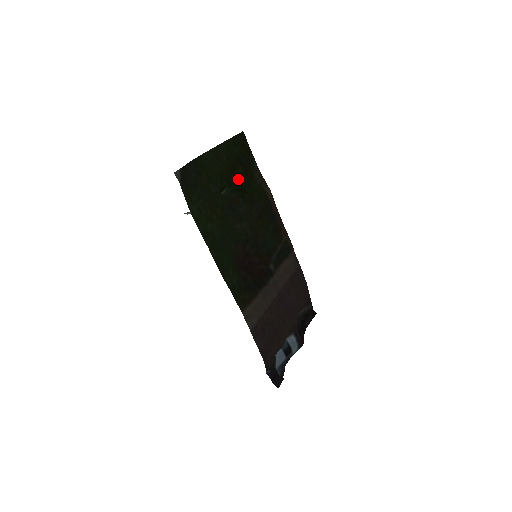
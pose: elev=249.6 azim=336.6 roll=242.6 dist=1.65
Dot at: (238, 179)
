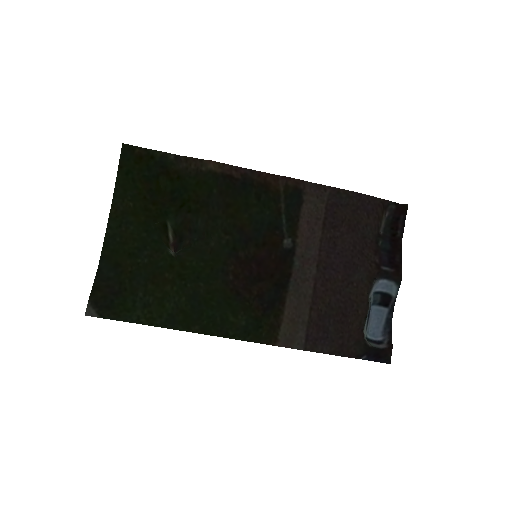
Dot at: (171, 192)
